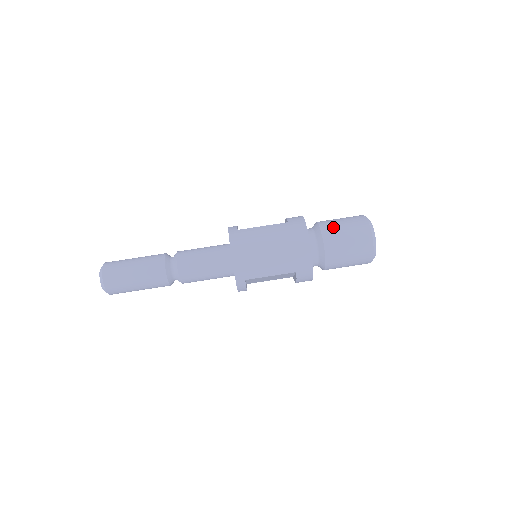
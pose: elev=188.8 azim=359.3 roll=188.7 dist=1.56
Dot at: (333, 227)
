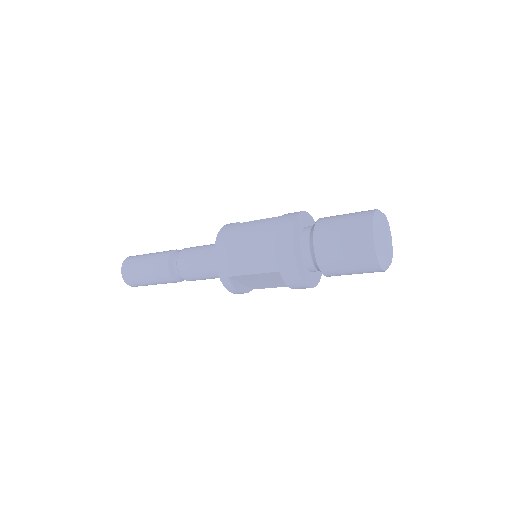
Dot at: (330, 221)
